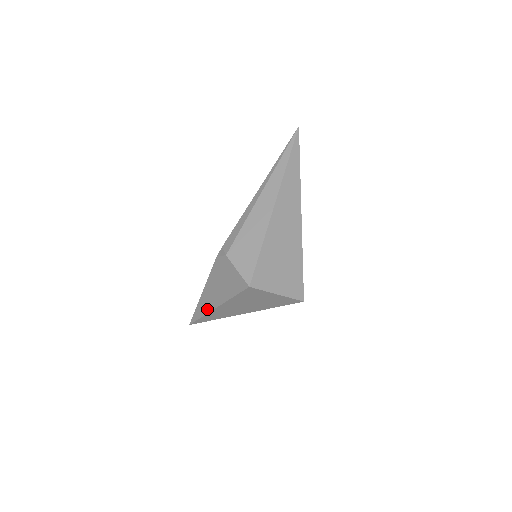
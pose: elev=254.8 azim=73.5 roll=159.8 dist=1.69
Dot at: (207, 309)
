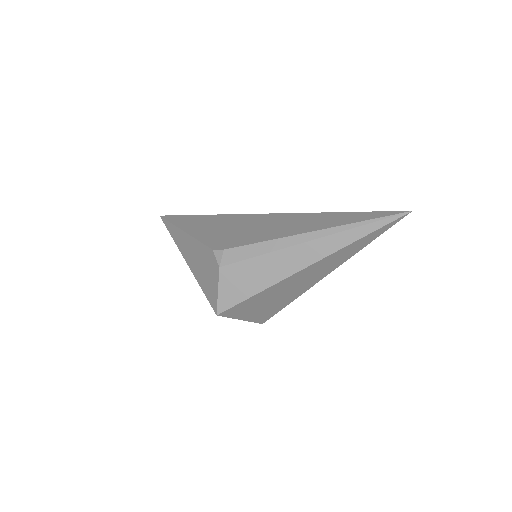
Dot at: (179, 245)
